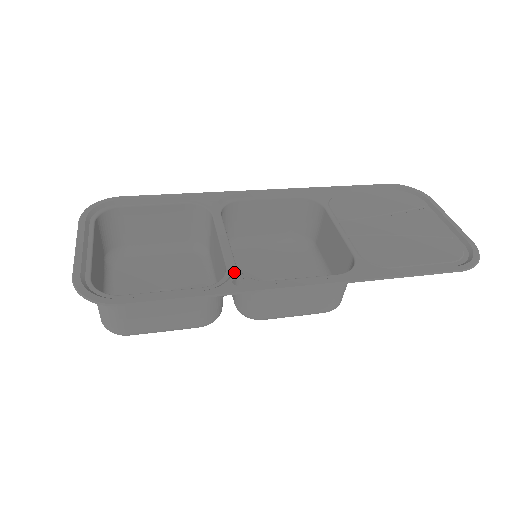
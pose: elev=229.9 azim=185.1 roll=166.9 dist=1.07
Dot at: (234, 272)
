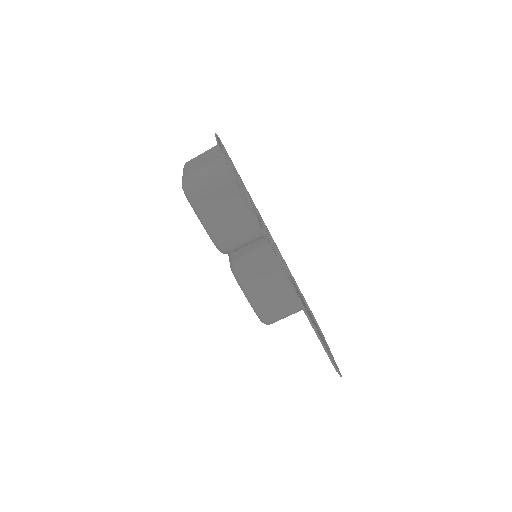
Dot at: occluded
